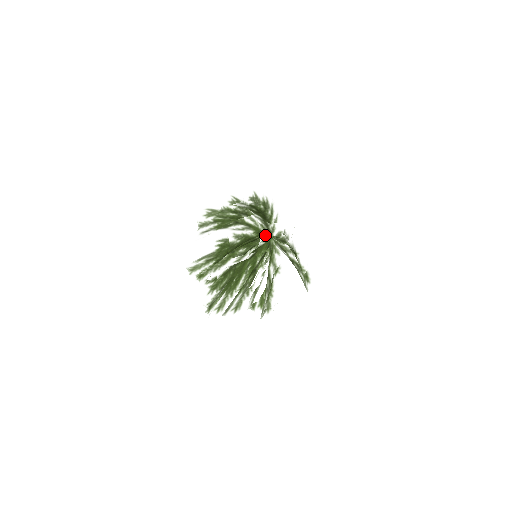
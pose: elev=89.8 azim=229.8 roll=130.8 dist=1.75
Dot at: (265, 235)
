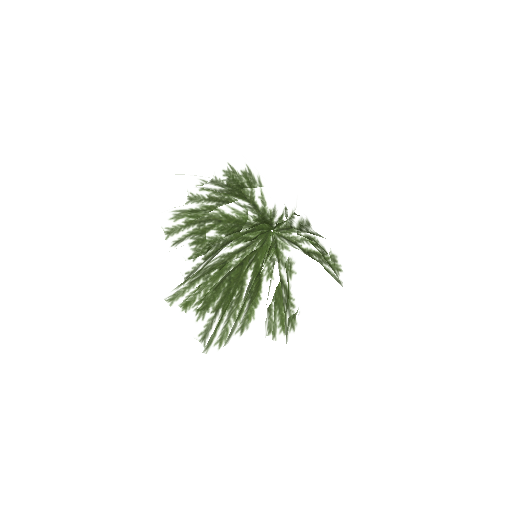
Dot at: (254, 202)
